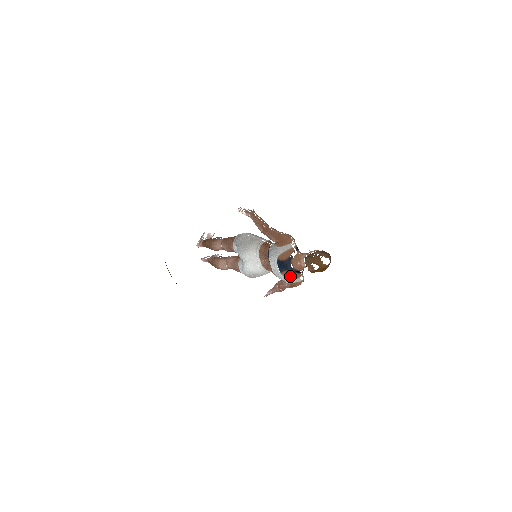
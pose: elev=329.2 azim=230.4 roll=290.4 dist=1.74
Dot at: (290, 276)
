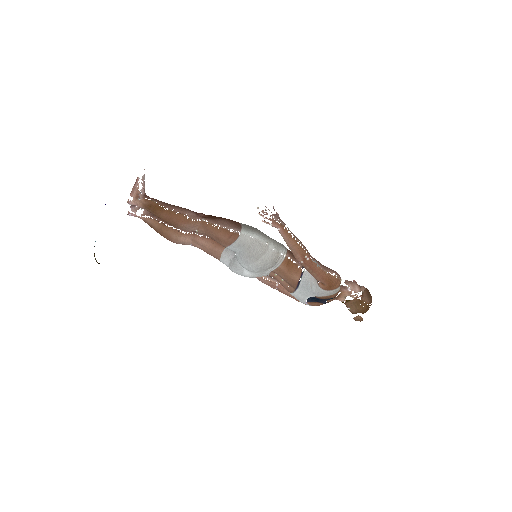
Dot at: (317, 305)
